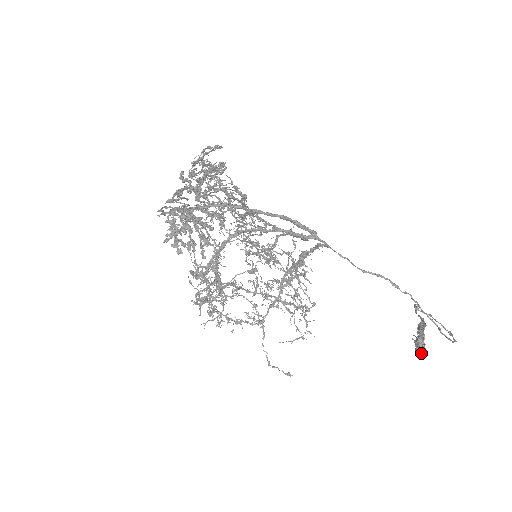
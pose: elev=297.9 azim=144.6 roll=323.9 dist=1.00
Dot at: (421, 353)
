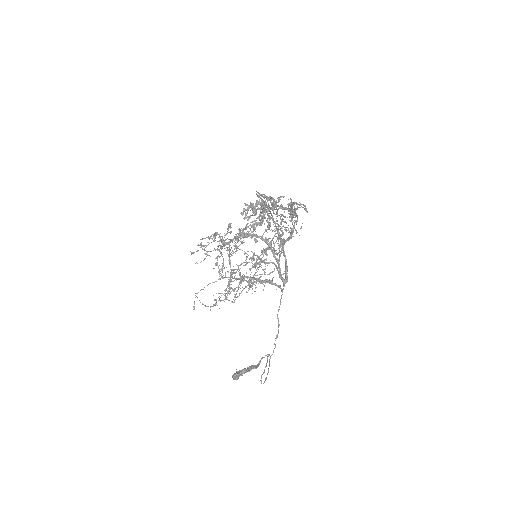
Dot at: (236, 377)
